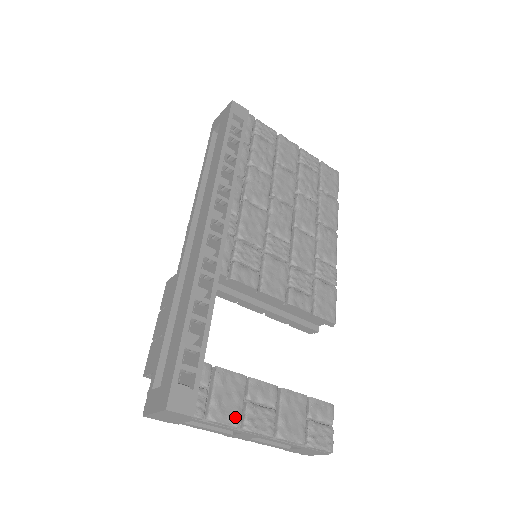
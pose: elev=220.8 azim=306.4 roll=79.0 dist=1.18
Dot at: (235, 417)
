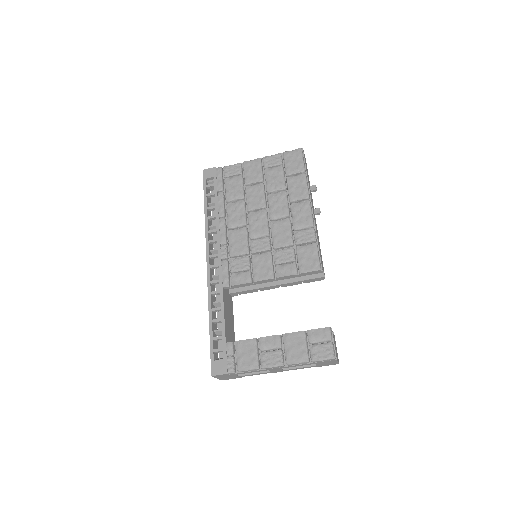
Dot at: (253, 364)
